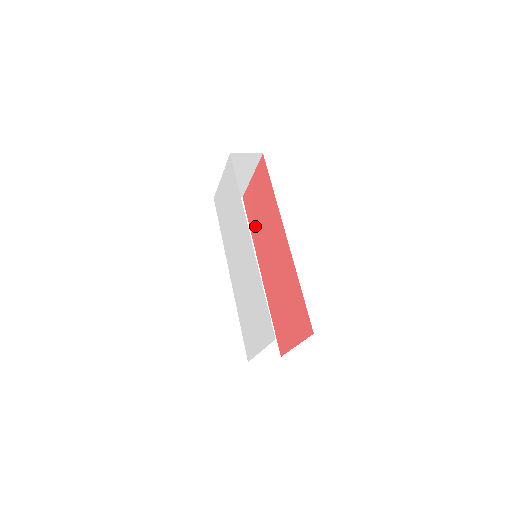
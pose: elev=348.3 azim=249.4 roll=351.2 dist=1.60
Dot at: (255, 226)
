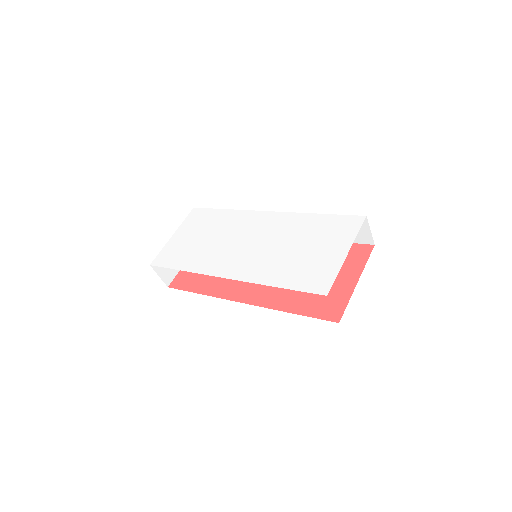
Dot at: (212, 281)
